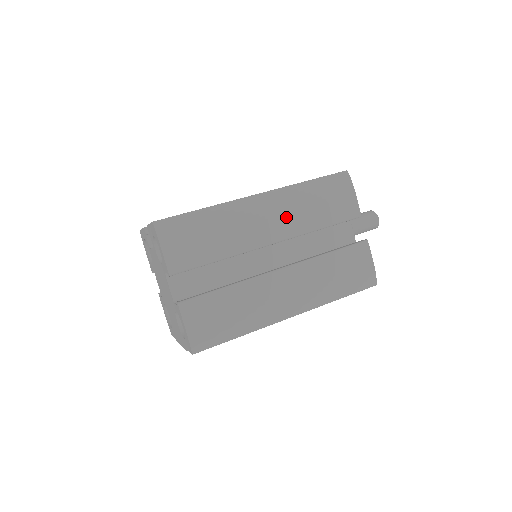
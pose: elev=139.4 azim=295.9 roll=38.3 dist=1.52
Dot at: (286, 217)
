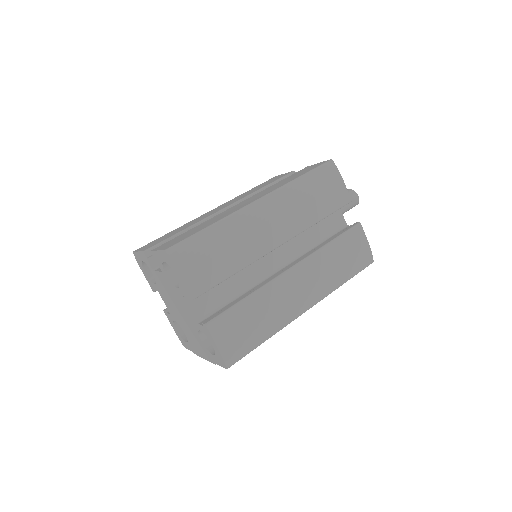
Dot at: (287, 217)
